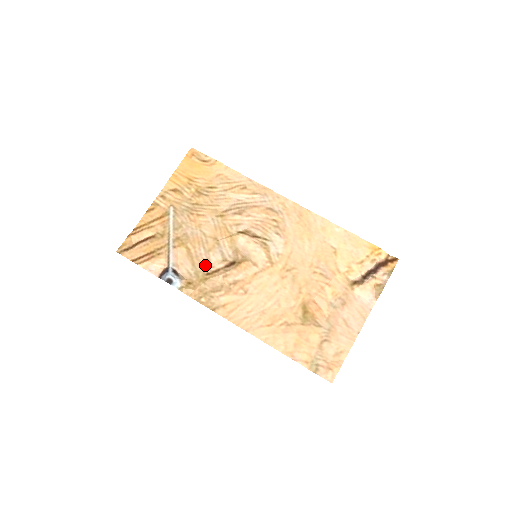
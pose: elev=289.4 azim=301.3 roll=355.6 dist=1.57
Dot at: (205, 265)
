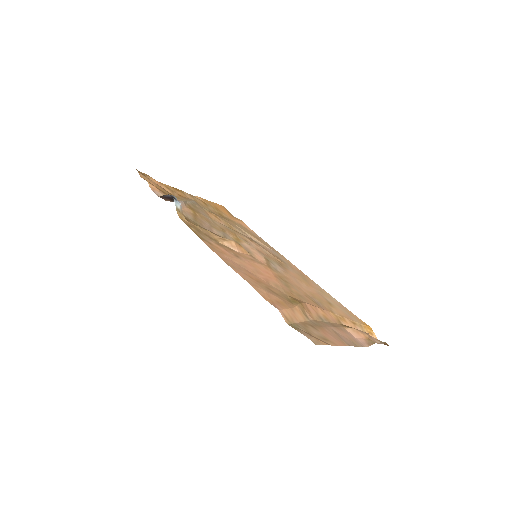
Dot at: (205, 227)
